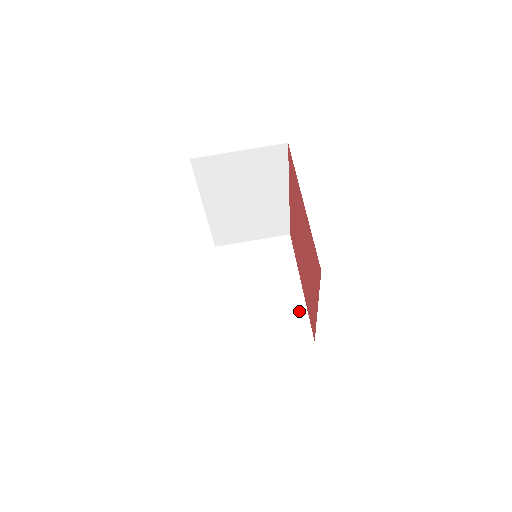
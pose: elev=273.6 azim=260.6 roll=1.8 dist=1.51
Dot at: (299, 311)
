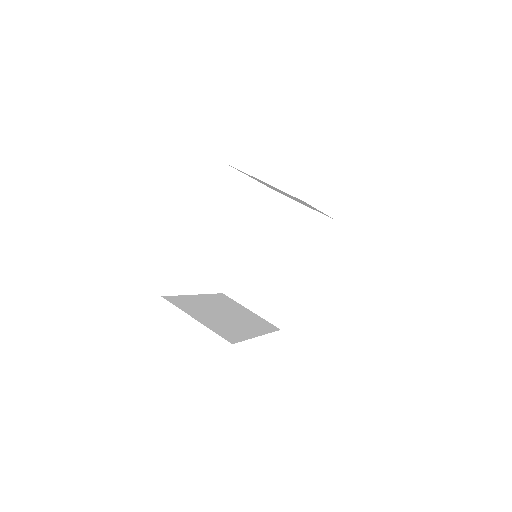
Dot at: (241, 335)
